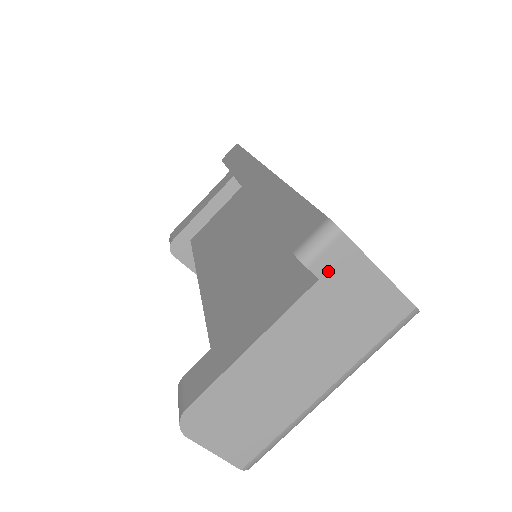
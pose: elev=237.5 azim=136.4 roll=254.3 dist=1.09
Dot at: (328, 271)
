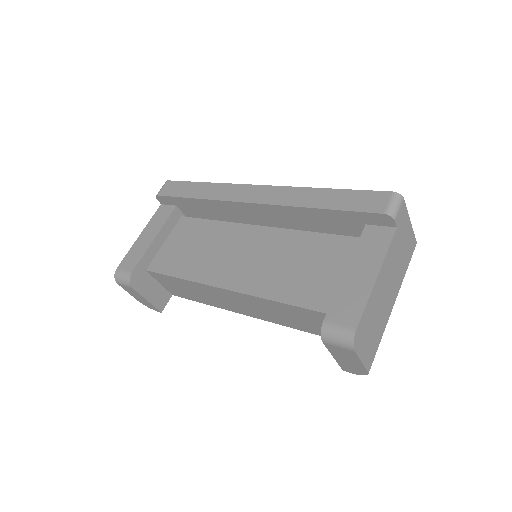
Dot at: (399, 222)
